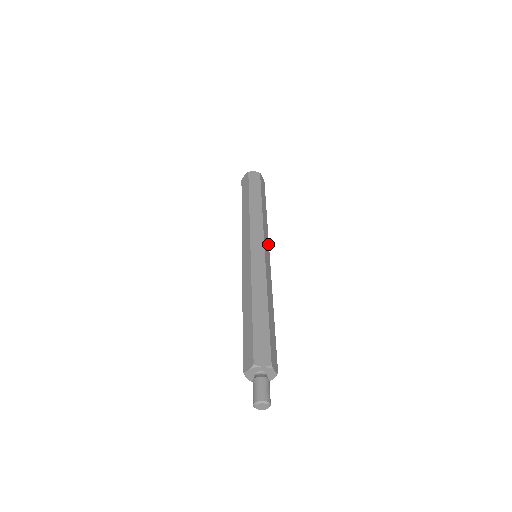
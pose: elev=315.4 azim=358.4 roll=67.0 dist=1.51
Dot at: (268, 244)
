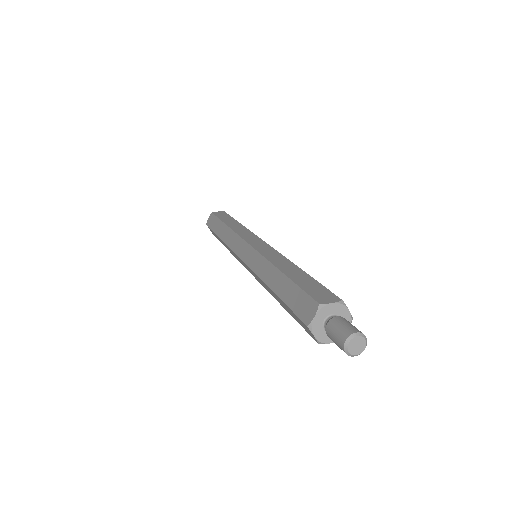
Dot at: occluded
